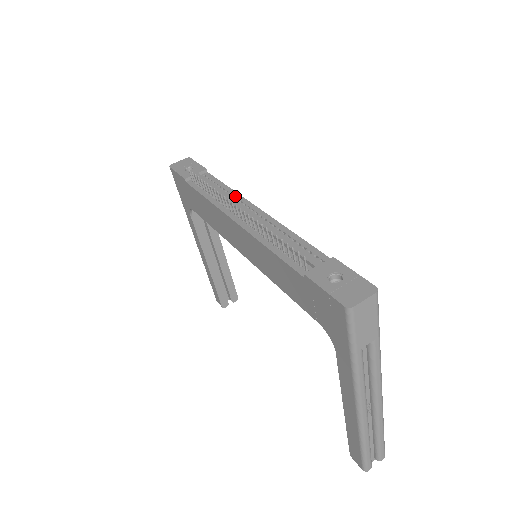
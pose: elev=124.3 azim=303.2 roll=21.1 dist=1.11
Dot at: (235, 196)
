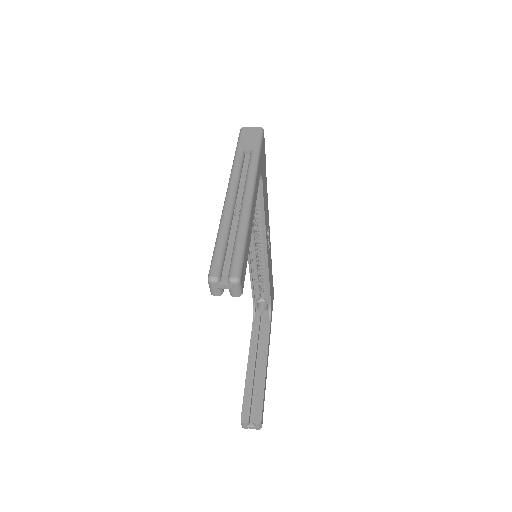
Dot at: occluded
